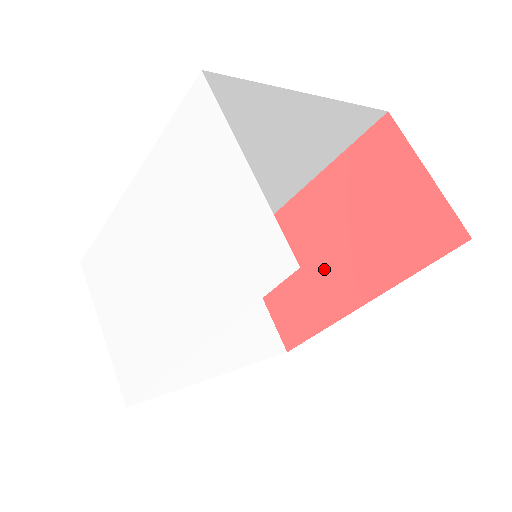
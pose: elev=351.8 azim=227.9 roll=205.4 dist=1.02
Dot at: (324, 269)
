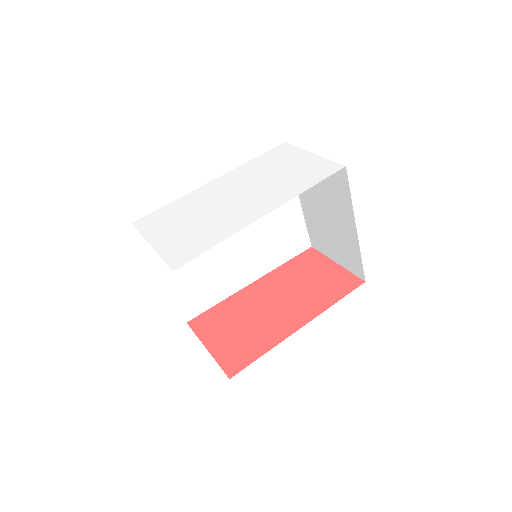
Dot at: (270, 316)
